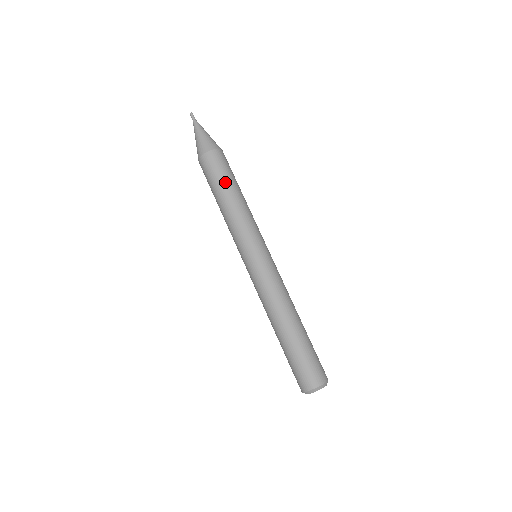
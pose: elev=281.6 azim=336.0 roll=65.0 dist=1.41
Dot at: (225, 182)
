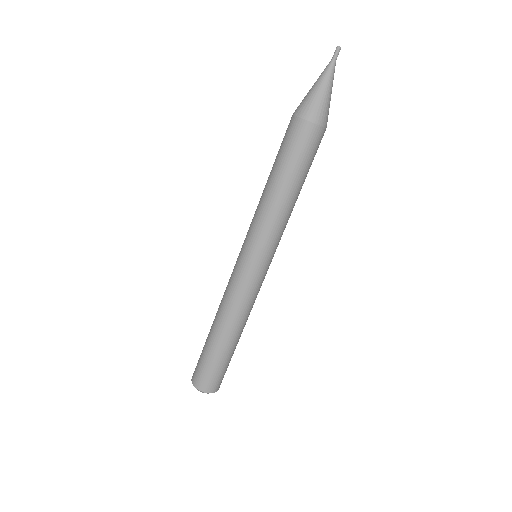
Dot at: (306, 174)
